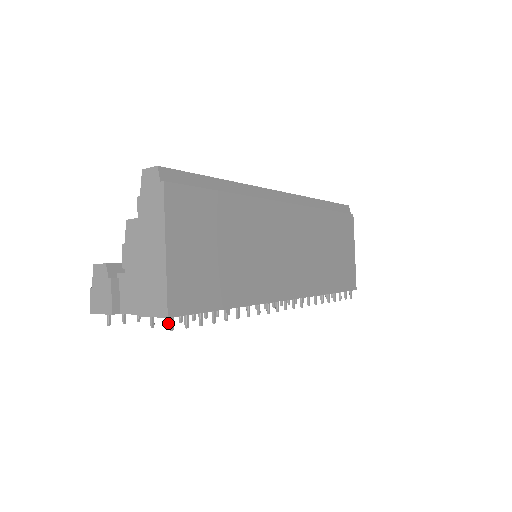
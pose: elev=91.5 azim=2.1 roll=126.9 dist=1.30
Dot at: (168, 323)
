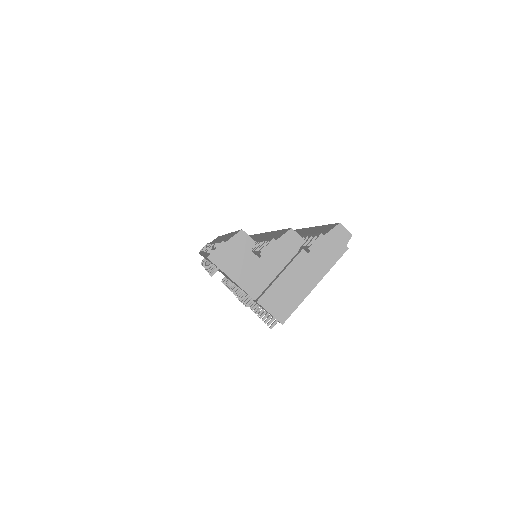
Dot at: (245, 304)
